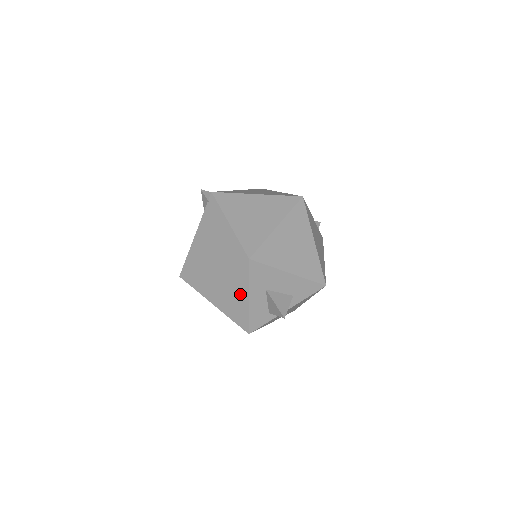
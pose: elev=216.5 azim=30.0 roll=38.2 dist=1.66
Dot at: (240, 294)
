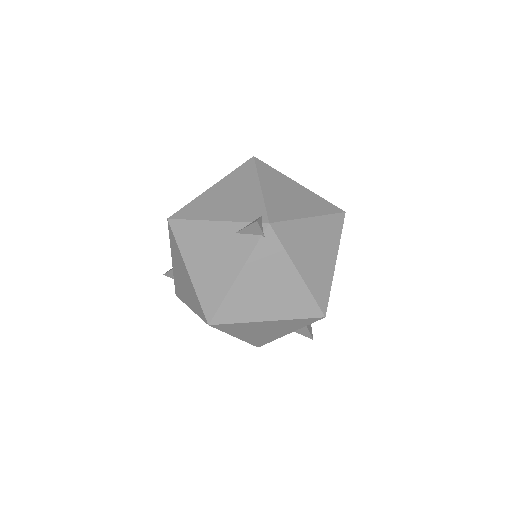
Dot at: (282, 332)
